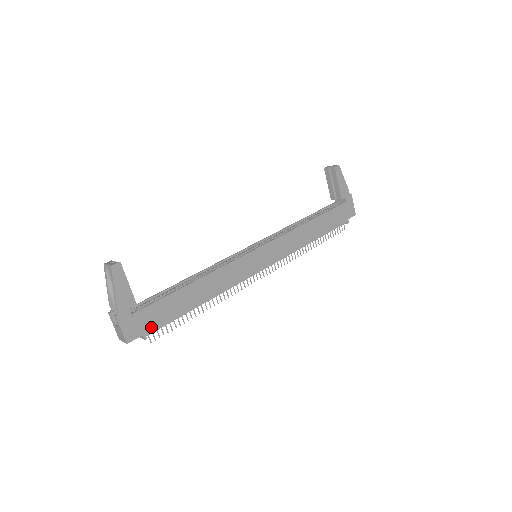
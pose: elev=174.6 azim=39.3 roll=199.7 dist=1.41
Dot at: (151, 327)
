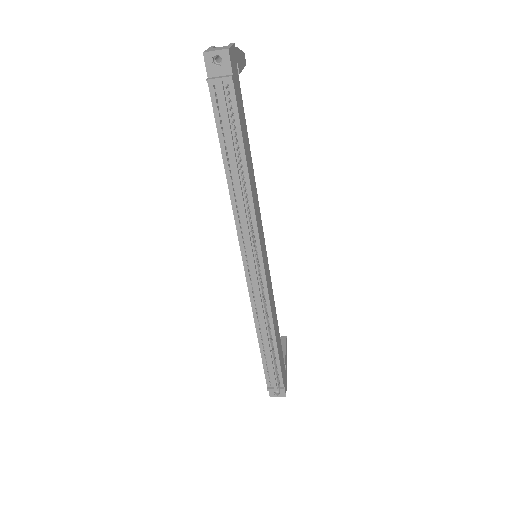
Dot at: (235, 89)
